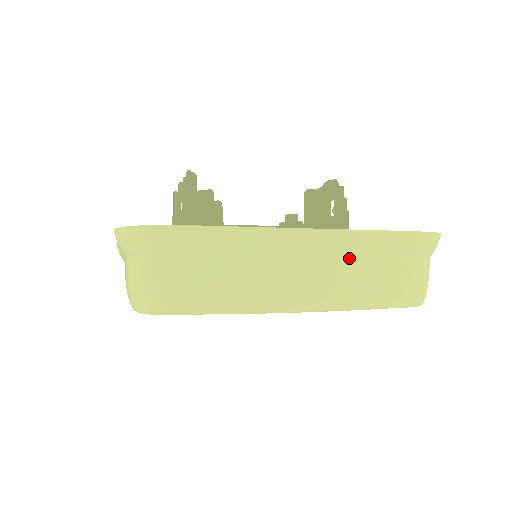
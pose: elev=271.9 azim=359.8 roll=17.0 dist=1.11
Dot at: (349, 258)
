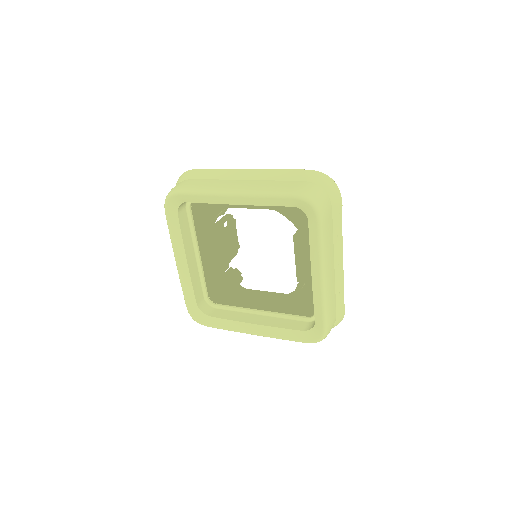
Dot at: (267, 180)
